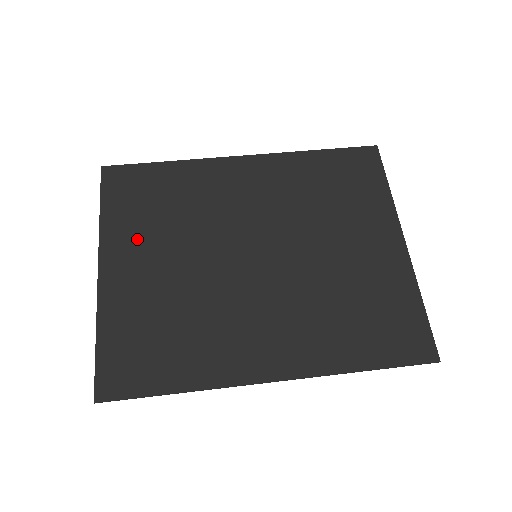
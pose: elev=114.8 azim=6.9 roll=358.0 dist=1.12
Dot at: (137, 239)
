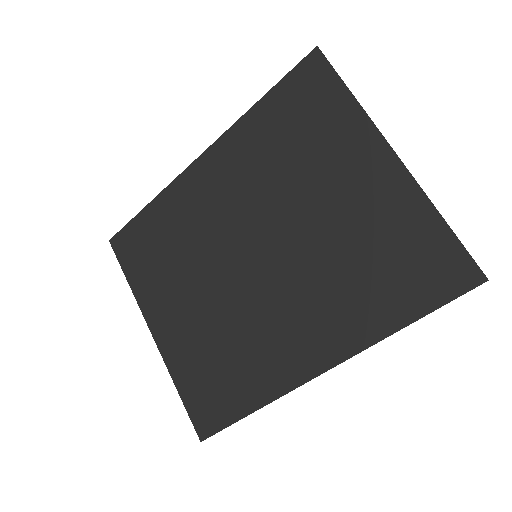
Dot at: (162, 292)
